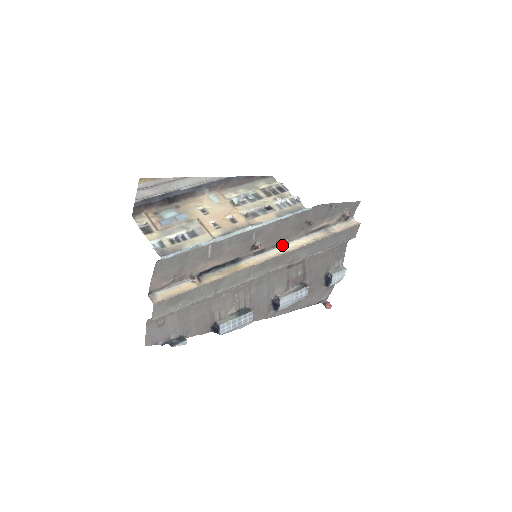
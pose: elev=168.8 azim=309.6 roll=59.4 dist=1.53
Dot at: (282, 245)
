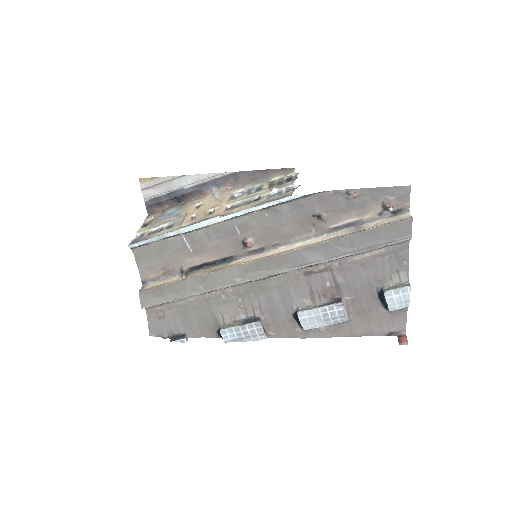
Dot at: (289, 245)
